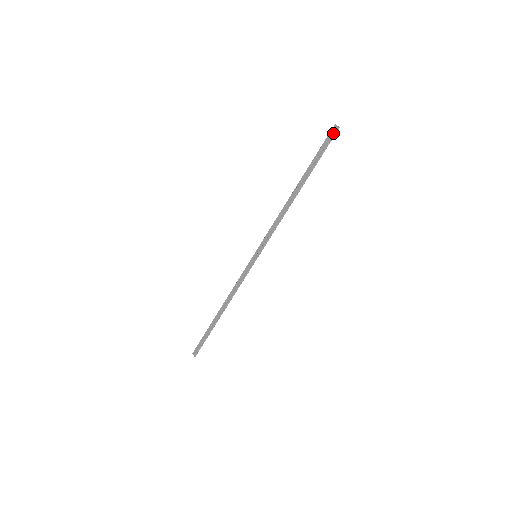
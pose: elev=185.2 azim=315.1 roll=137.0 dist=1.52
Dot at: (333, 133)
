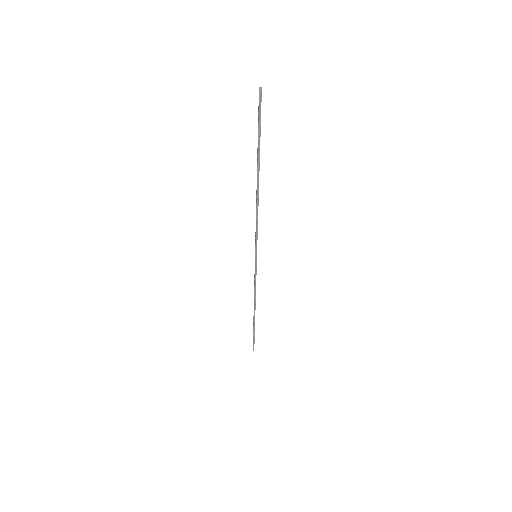
Dot at: occluded
